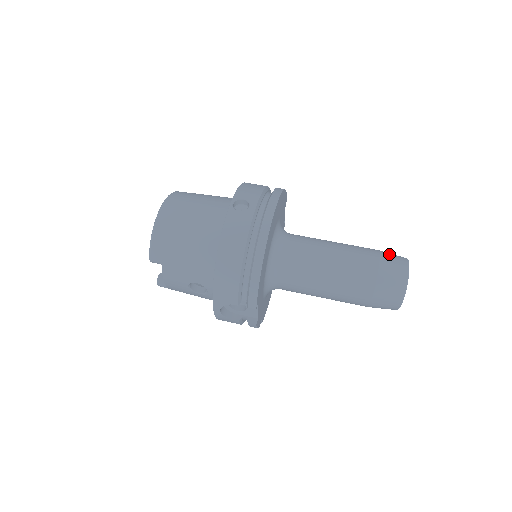
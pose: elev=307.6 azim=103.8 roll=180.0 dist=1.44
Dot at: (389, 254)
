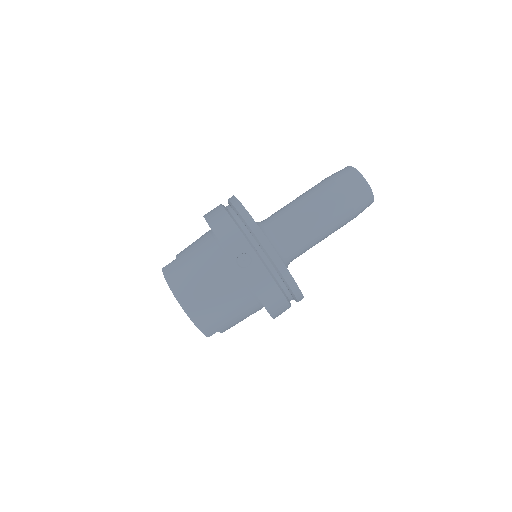
Dot at: (344, 179)
